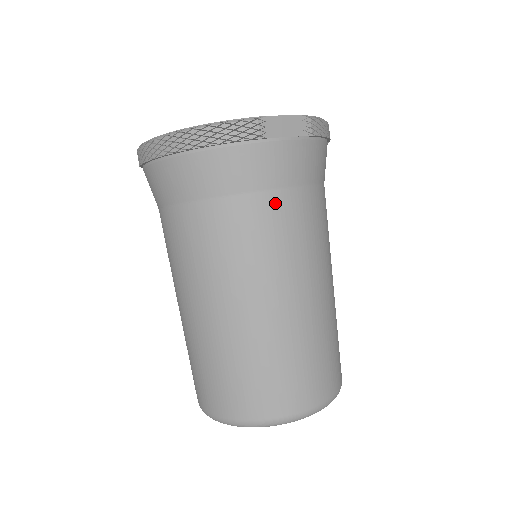
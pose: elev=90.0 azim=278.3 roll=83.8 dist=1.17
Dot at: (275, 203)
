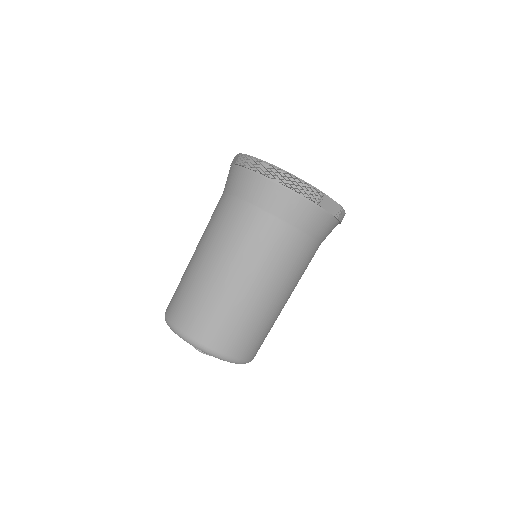
Dot at: (299, 239)
